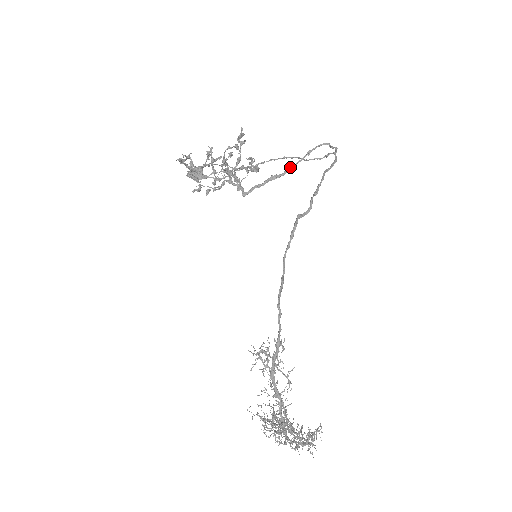
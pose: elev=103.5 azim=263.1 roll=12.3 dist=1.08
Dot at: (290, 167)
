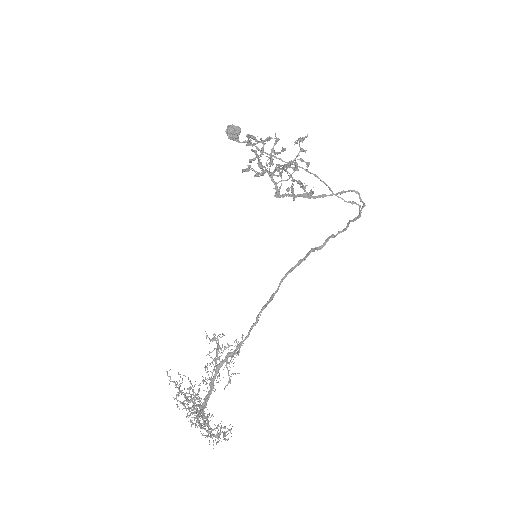
Dot at: (322, 195)
